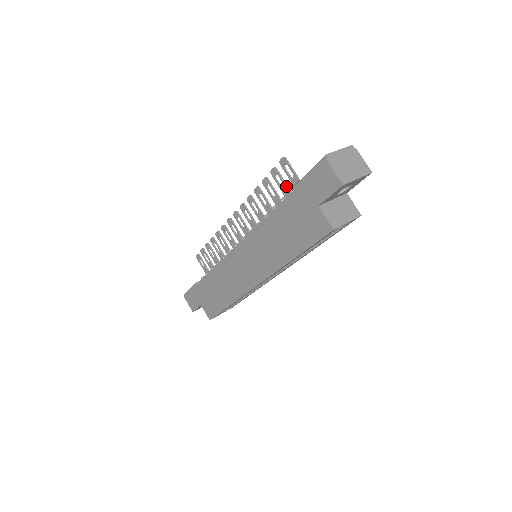
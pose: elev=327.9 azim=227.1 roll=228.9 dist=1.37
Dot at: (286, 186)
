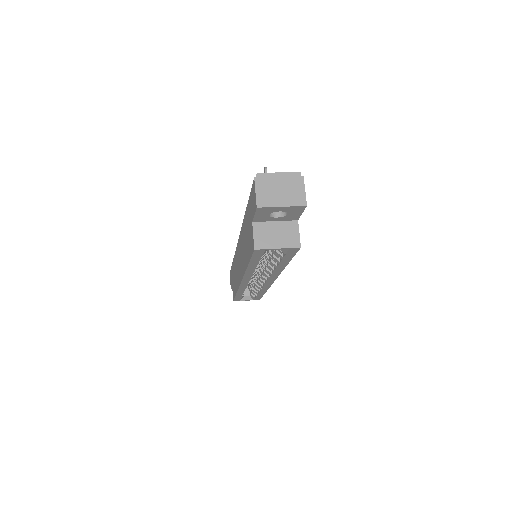
Dot at: occluded
